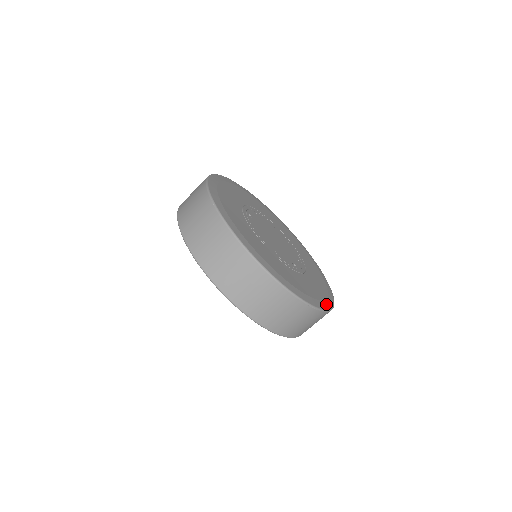
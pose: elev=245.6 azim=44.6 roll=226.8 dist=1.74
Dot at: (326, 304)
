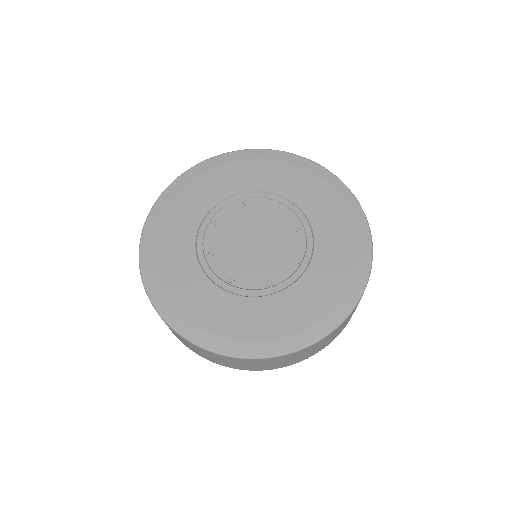
Dot at: (350, 202)
